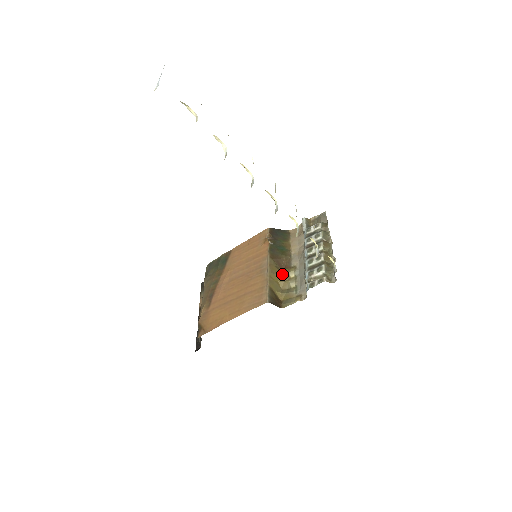
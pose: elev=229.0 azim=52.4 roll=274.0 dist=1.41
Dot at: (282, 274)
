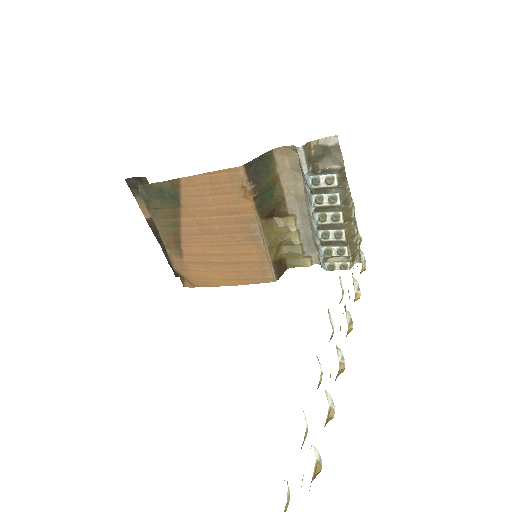
Dot at: (279, 231)
